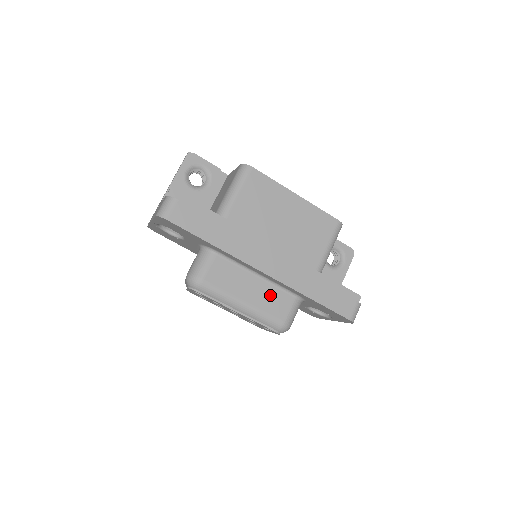
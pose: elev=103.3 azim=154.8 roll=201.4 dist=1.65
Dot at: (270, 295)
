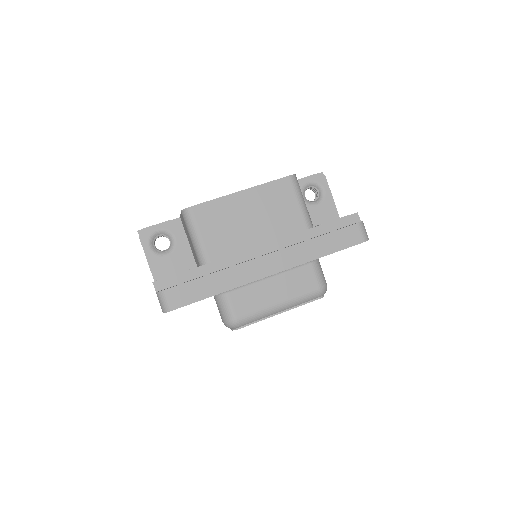
Dot at: (292, 280)
